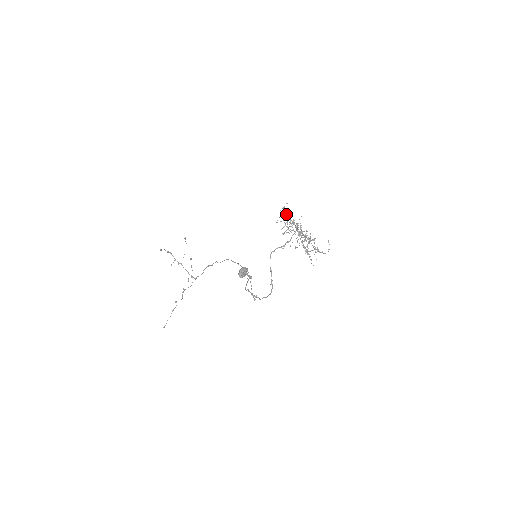
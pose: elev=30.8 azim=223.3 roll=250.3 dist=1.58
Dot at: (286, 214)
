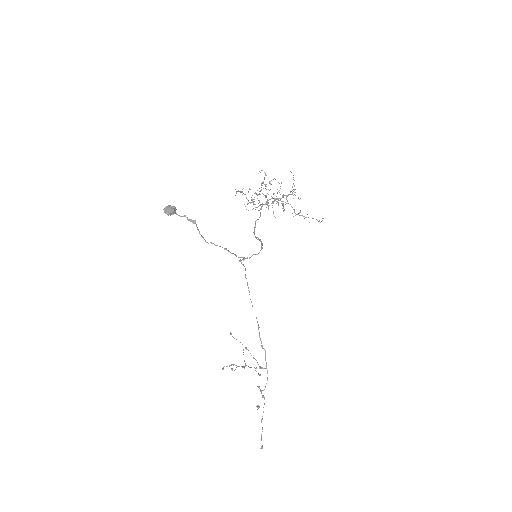
Dot at: occluded
